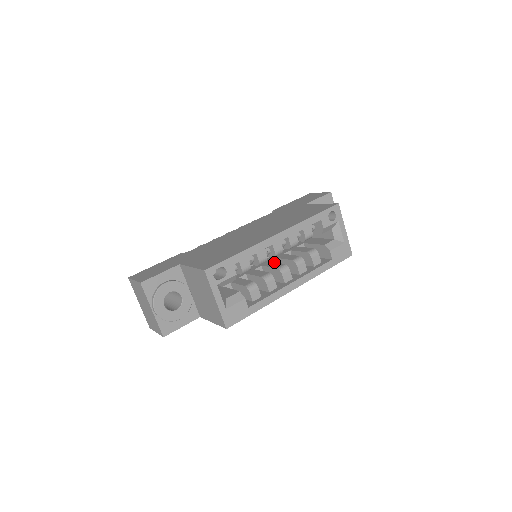
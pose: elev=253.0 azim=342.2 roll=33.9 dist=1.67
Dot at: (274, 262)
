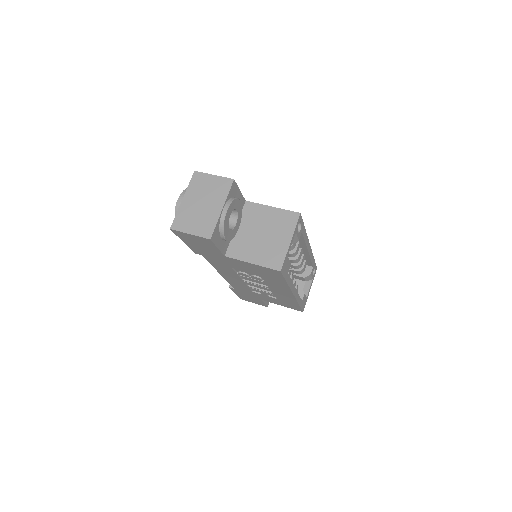
Dot at: occluded
